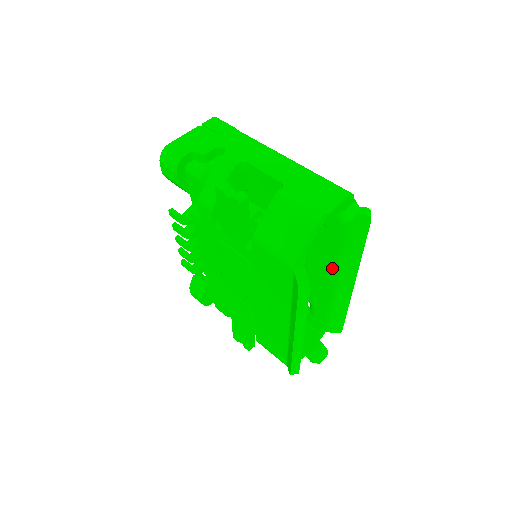
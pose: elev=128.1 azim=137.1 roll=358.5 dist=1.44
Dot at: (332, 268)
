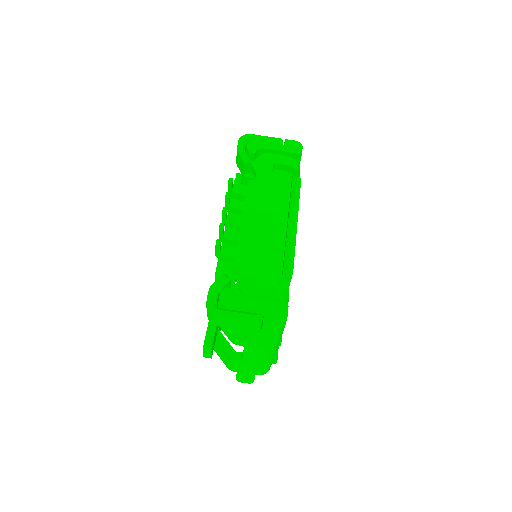
Dot at: occluded
